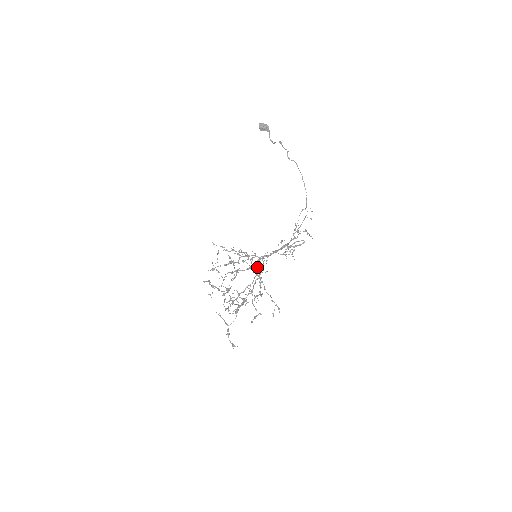
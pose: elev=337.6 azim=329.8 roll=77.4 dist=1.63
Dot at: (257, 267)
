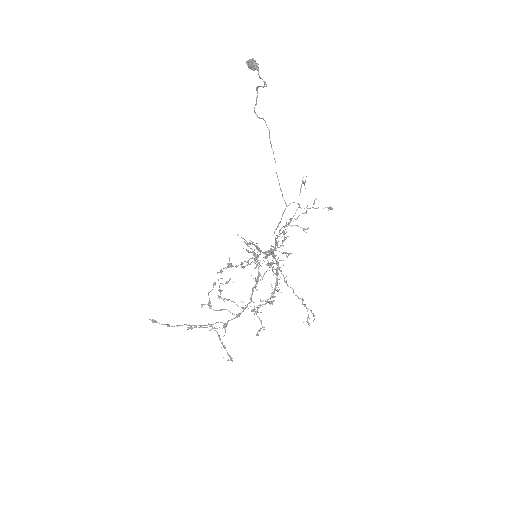
Dot at: (276, 263)
